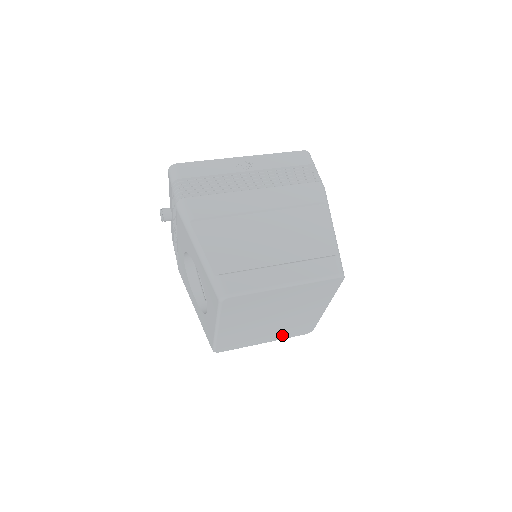
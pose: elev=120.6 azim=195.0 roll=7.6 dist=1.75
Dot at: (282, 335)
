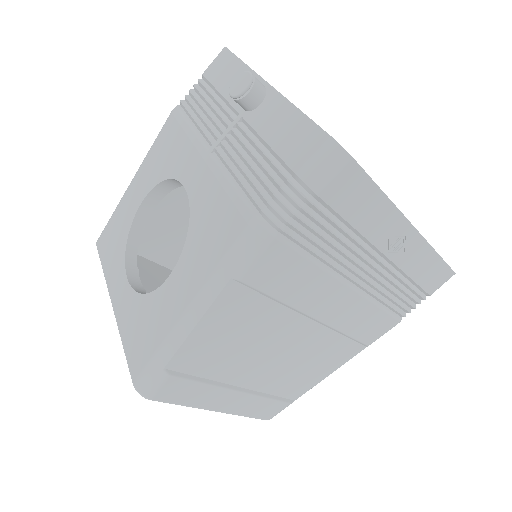
Dot at: occluded
